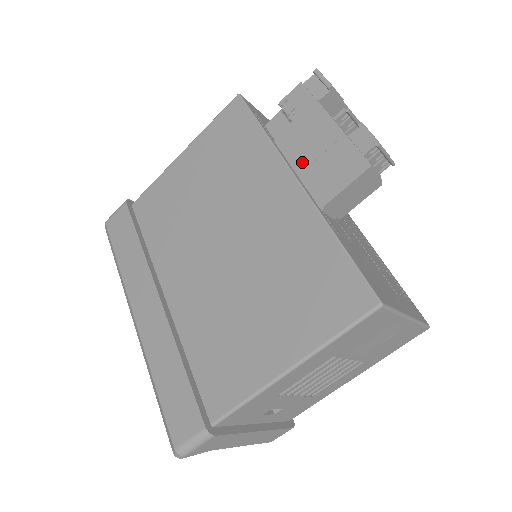
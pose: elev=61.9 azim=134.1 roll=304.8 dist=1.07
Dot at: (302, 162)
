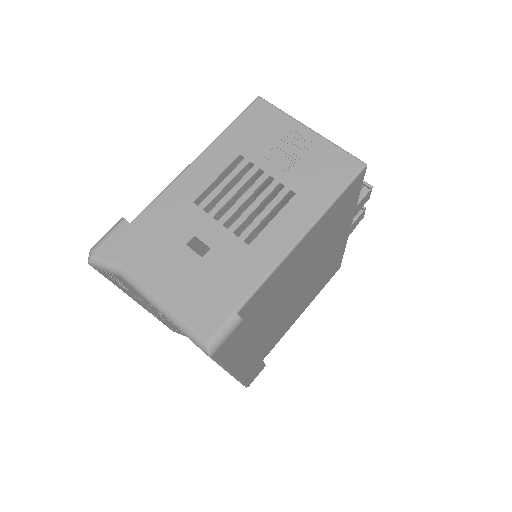
Dot at: occluded
